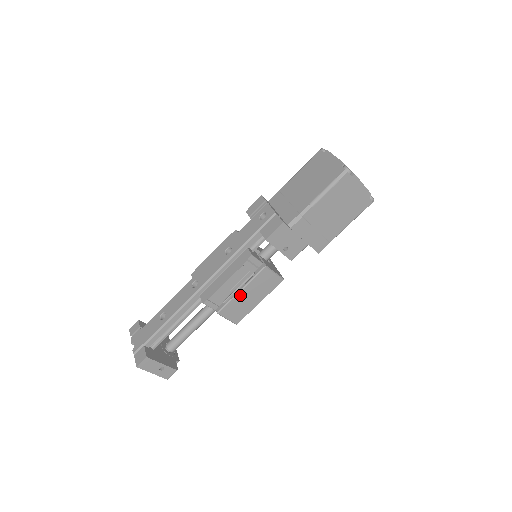
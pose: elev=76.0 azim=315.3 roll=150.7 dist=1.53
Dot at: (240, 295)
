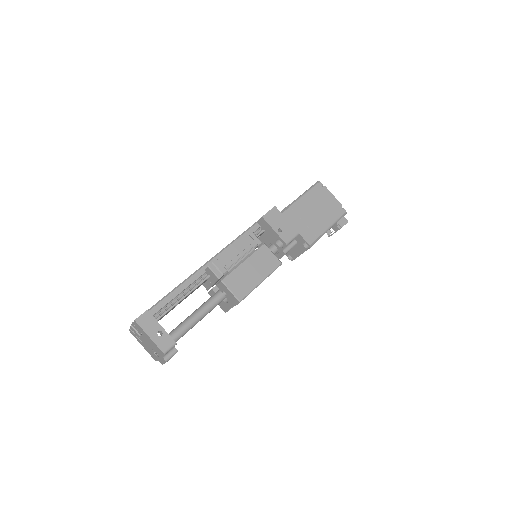
Dot at: (242, 266)
